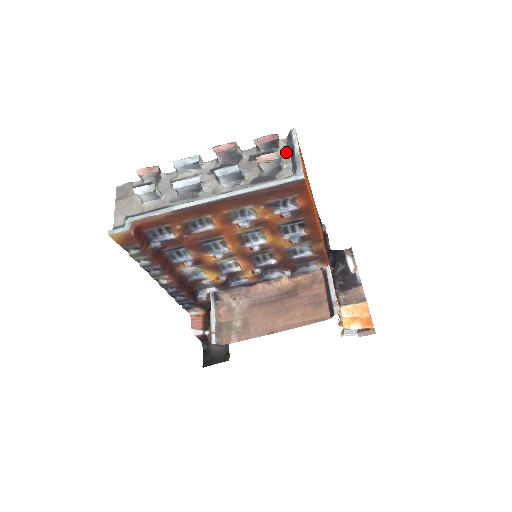
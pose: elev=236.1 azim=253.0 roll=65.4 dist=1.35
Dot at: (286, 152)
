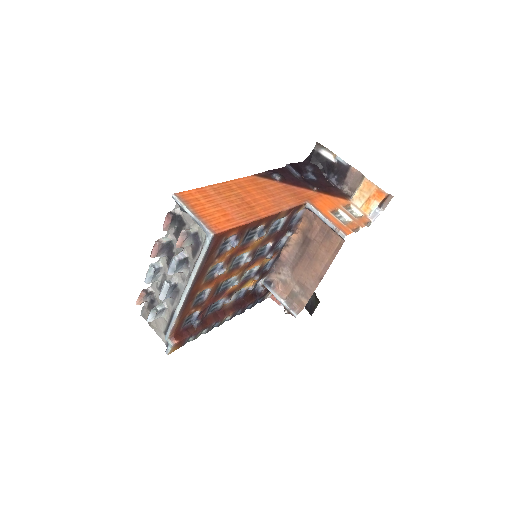
Dot at: (187, 214)
